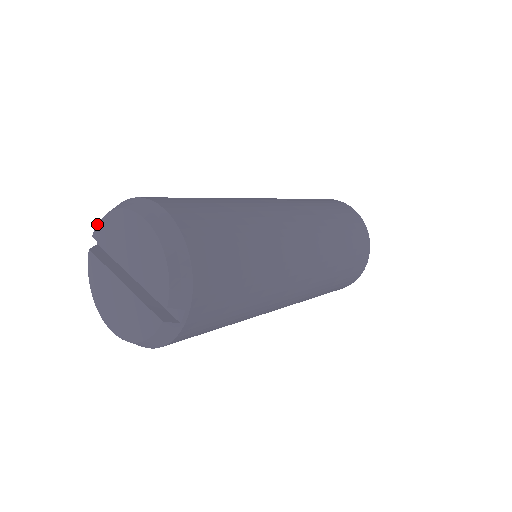
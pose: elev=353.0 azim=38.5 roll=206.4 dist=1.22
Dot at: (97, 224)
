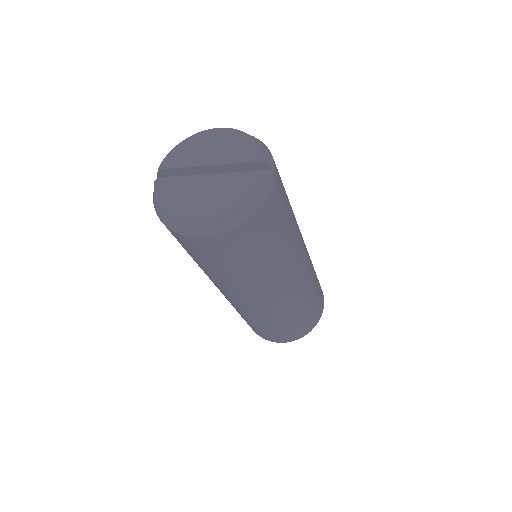
Dot at: (164, 158)
